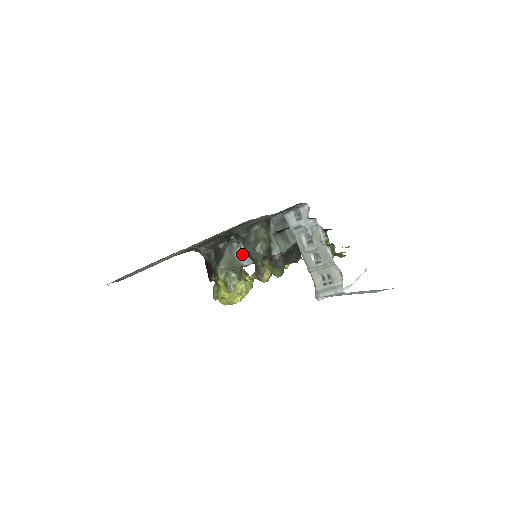
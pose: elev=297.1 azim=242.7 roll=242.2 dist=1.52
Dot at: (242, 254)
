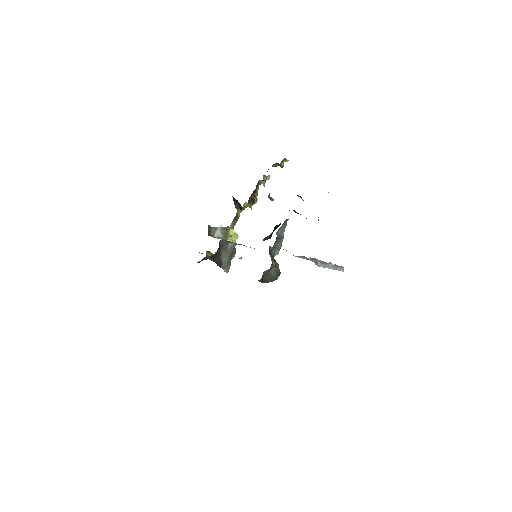
Dot at: (233, 244)
